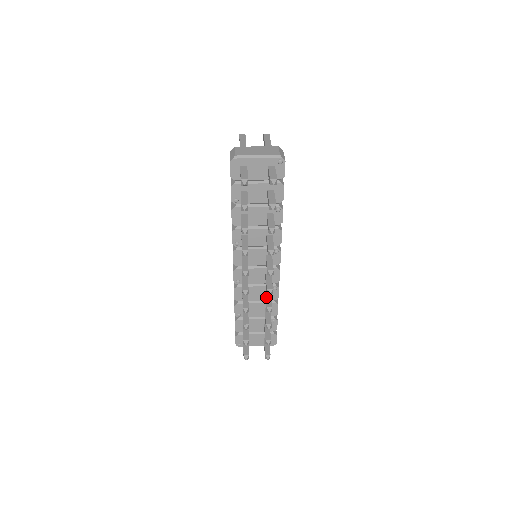
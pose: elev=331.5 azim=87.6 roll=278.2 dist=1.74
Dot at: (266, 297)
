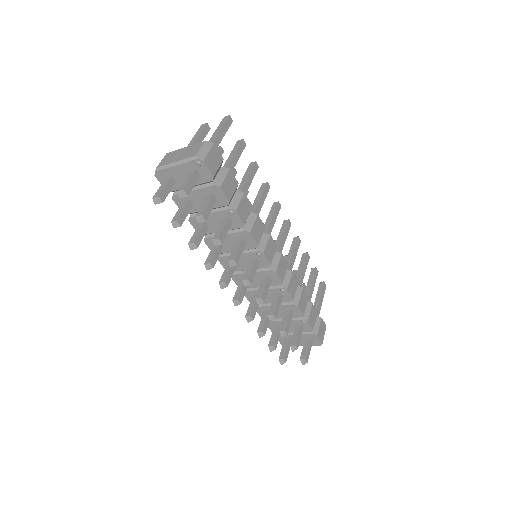
Dot at: (272, 302)
